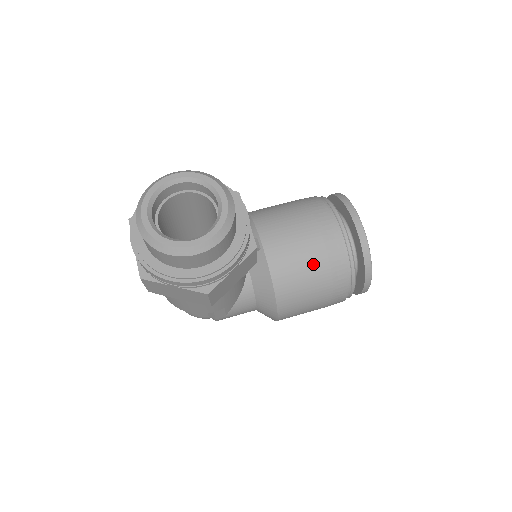
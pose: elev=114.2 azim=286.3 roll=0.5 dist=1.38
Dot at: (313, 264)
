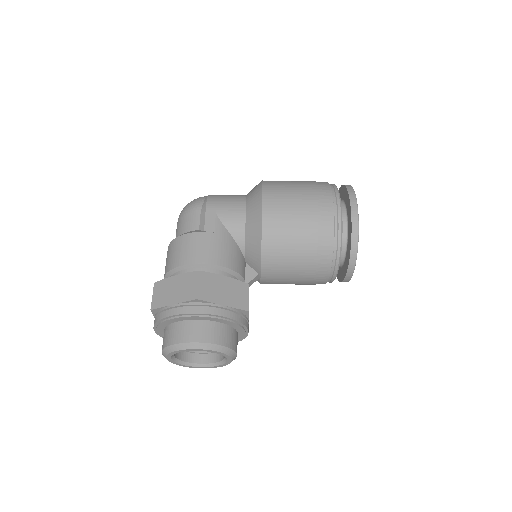
Dot at: occluded
